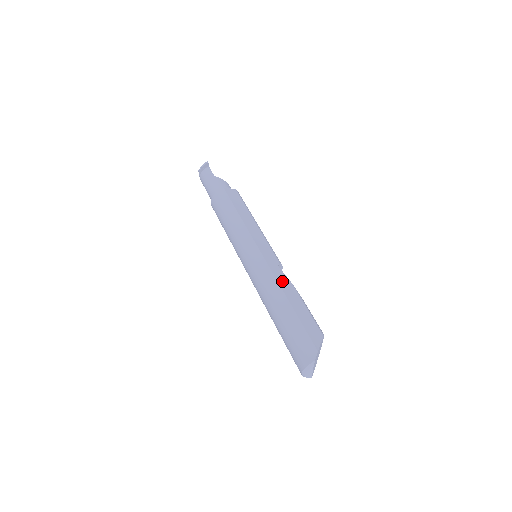
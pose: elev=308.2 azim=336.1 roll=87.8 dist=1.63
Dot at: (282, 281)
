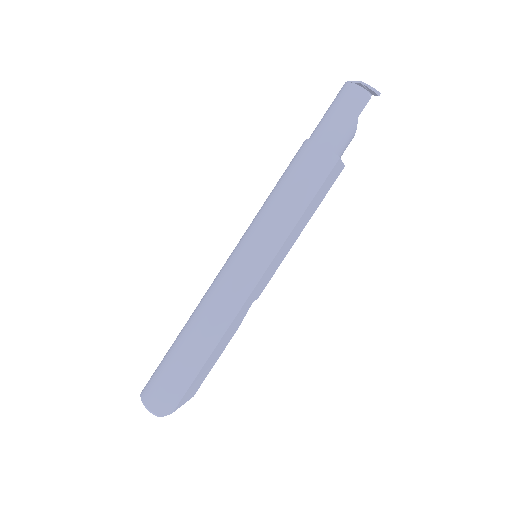
Dot at: (235, 324)
